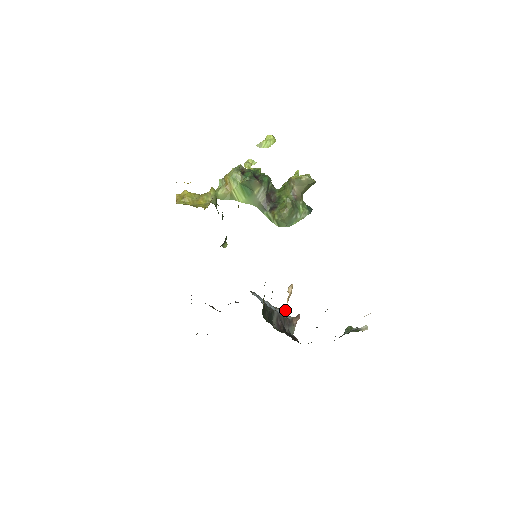
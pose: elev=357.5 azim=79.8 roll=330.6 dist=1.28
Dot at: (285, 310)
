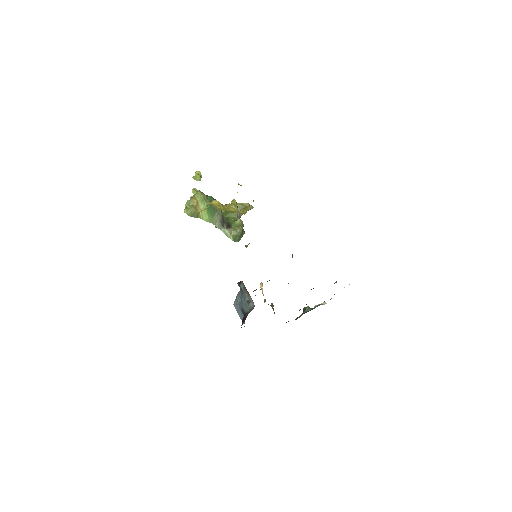
Dot at: (265, 300)
